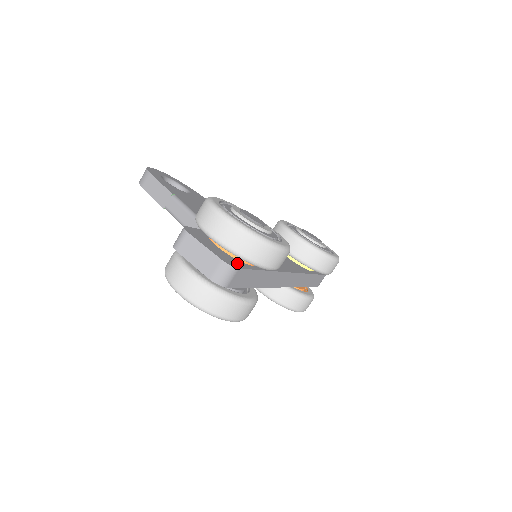
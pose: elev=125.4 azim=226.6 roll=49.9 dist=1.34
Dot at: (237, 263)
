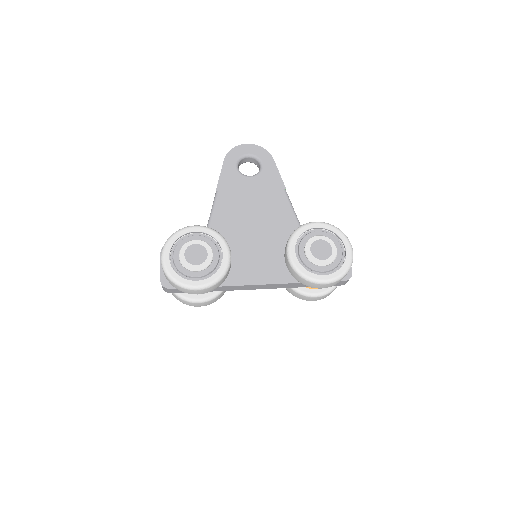
Dot at: occluded
